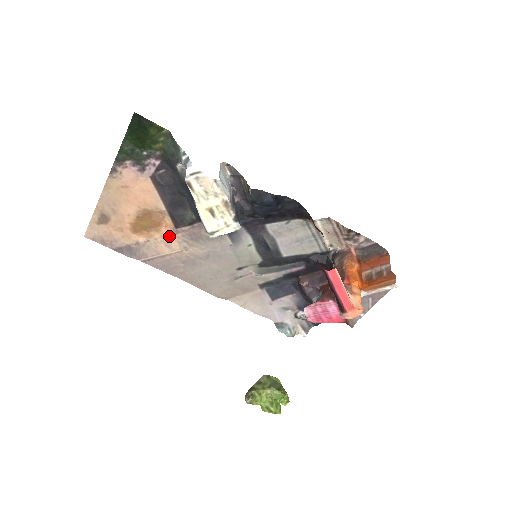
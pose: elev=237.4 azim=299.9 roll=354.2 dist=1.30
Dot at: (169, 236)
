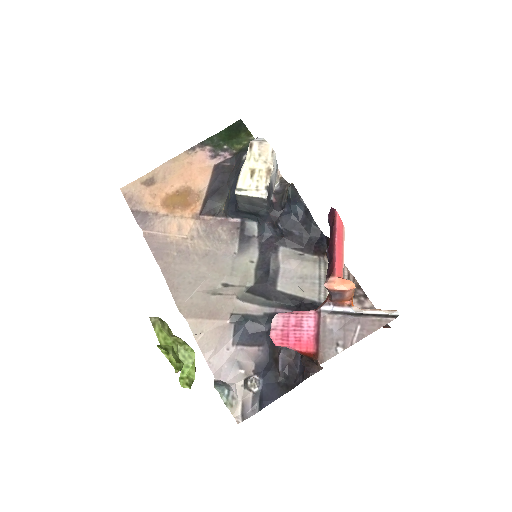
Dot at: (188, 218)
